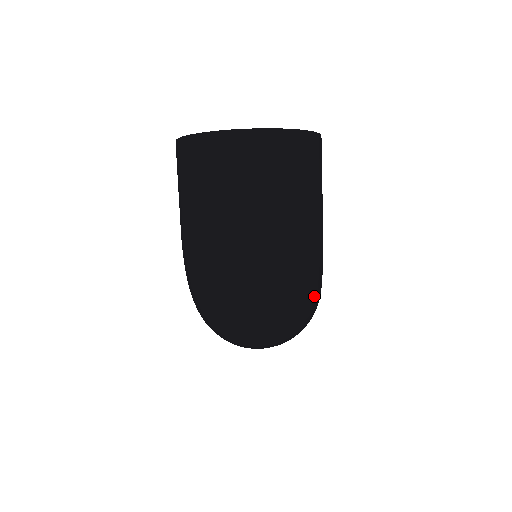
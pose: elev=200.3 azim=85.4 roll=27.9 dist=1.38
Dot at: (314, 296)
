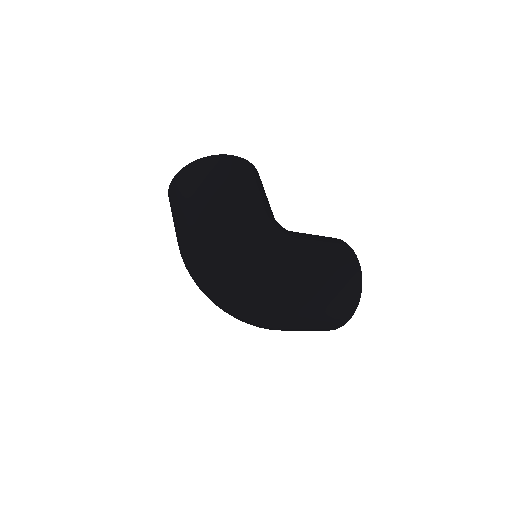
Dot at: (252, 247)
